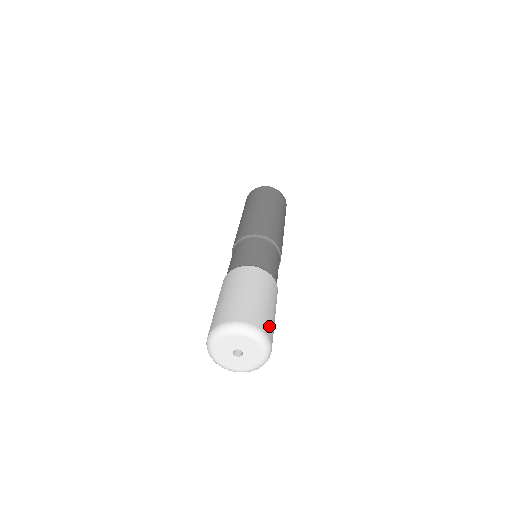
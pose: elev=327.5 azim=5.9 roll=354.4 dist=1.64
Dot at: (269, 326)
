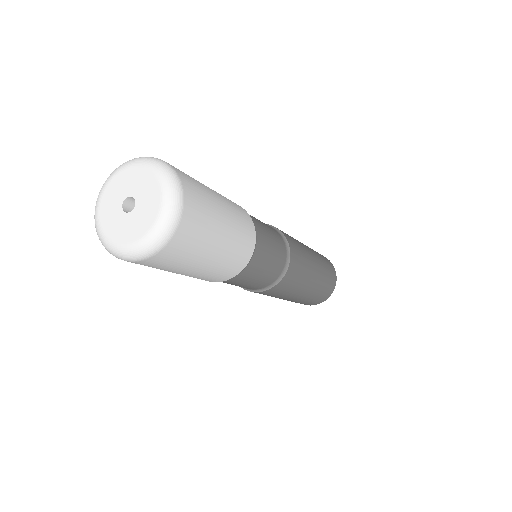
Dot at: occluded
